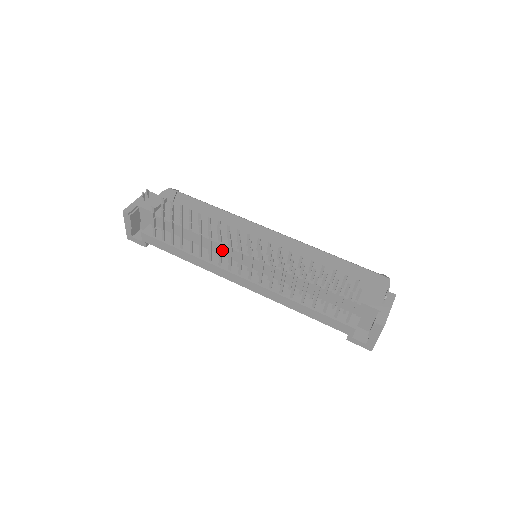
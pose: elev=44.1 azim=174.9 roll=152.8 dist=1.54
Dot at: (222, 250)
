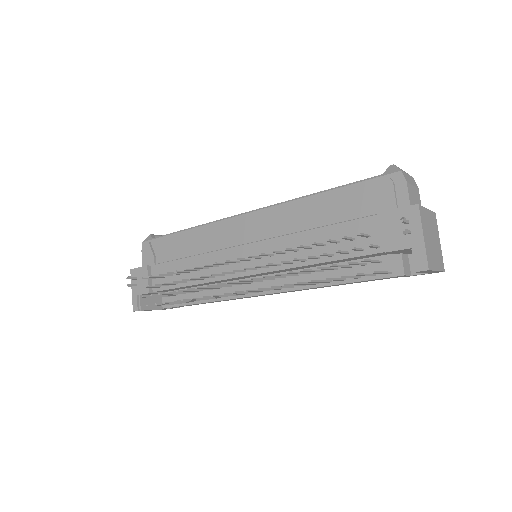
Dot at: occluded
